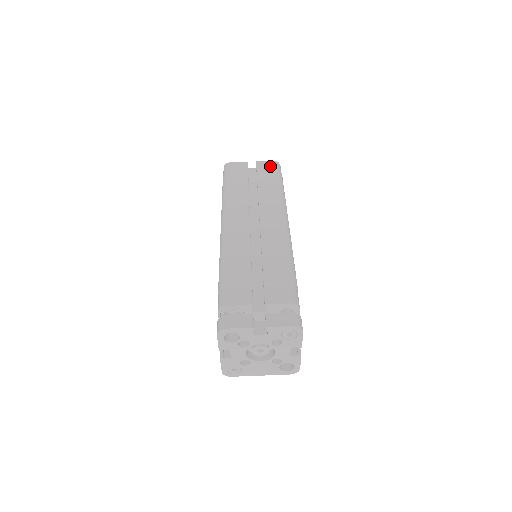
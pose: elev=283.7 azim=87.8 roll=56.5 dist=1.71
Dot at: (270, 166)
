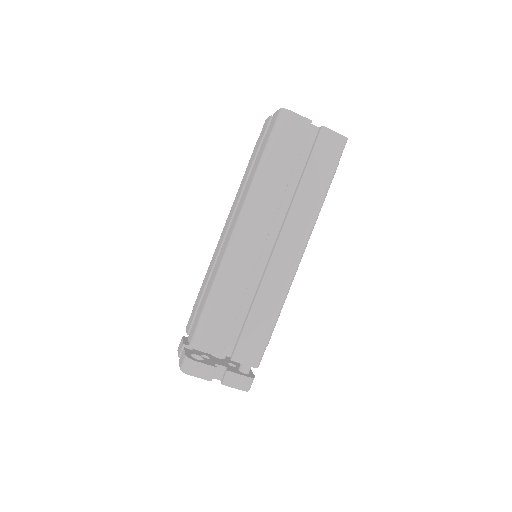
Dot at: (333, 146)
